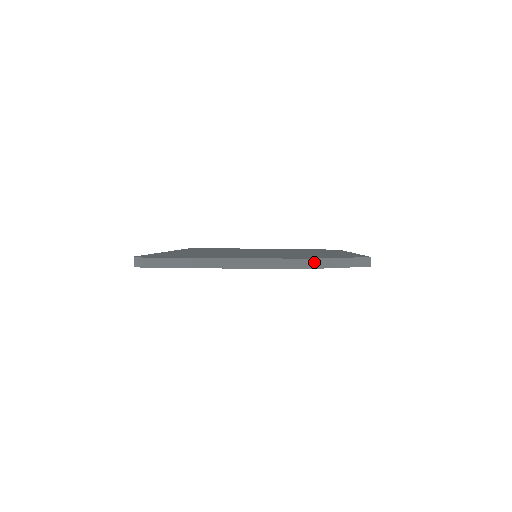
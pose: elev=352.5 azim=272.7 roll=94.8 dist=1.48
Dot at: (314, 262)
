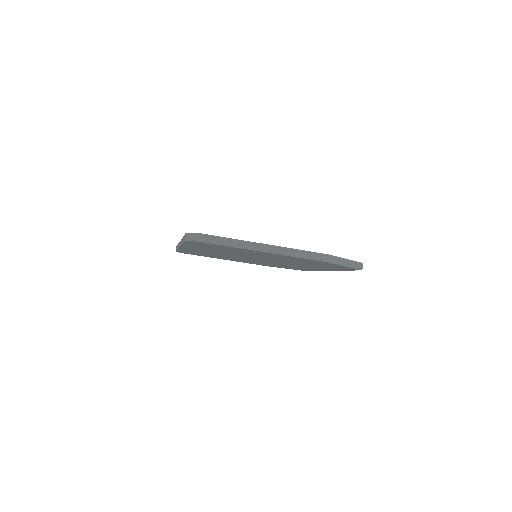
Dot at: (330, 258)
